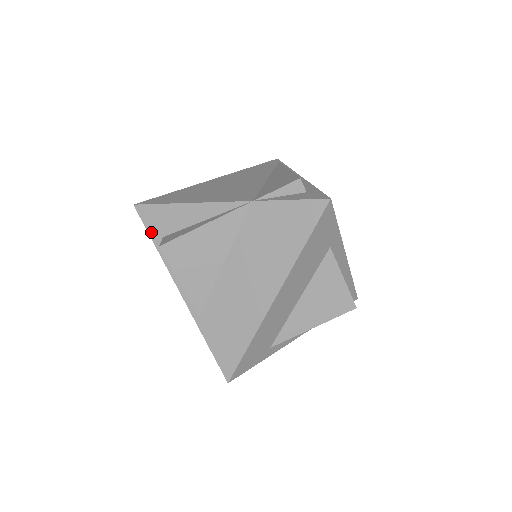
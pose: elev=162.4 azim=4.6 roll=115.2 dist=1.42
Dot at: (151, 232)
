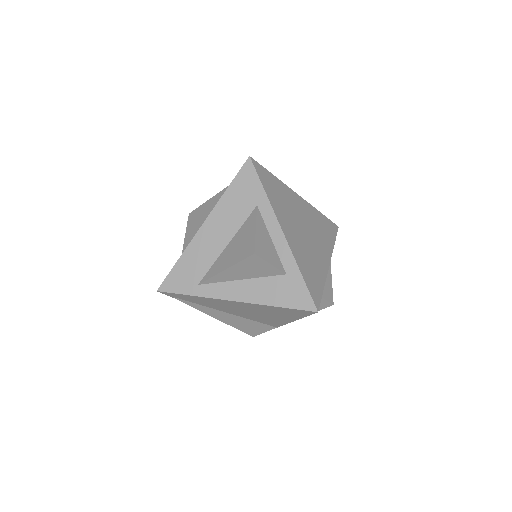
Dot at: occluded
